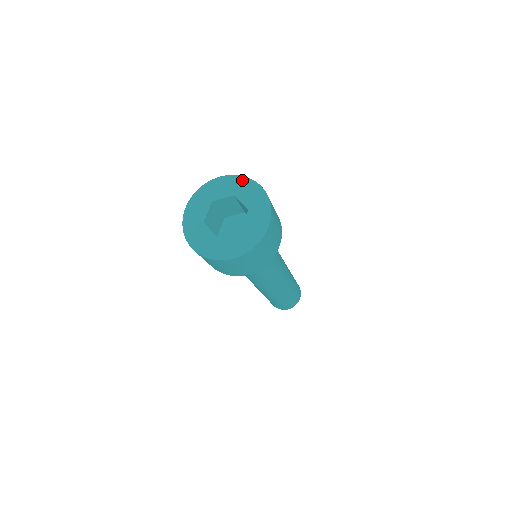
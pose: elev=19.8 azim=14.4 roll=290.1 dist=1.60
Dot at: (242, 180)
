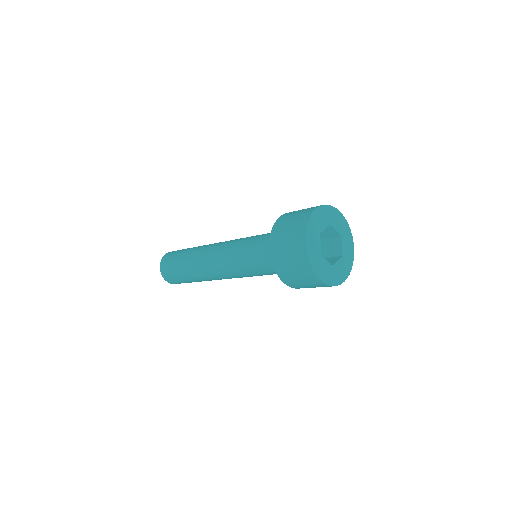
Dot at: (349, 231)
